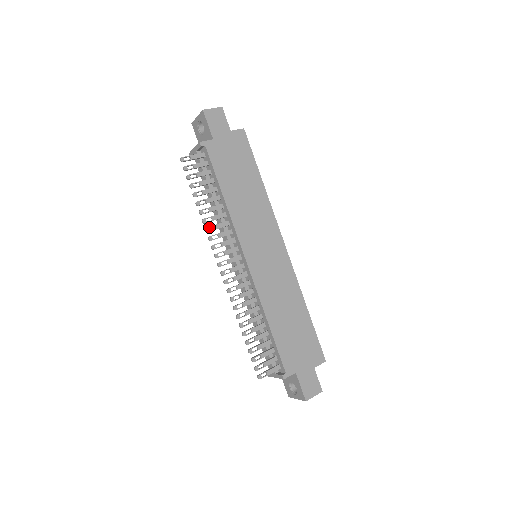
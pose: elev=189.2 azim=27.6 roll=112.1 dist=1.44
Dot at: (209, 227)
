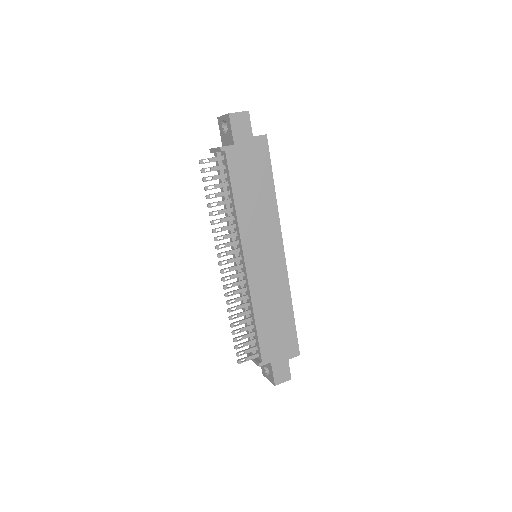
Dot at: occluded
